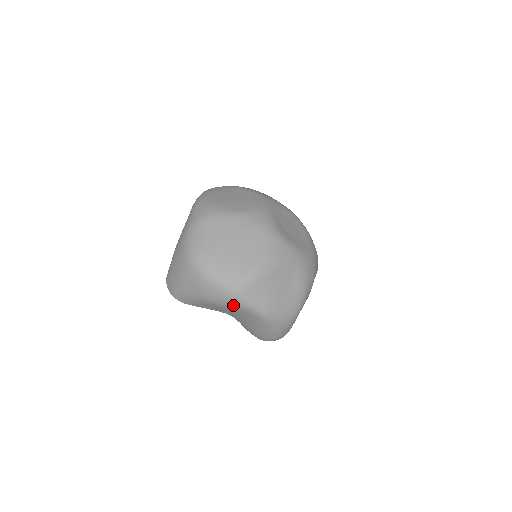
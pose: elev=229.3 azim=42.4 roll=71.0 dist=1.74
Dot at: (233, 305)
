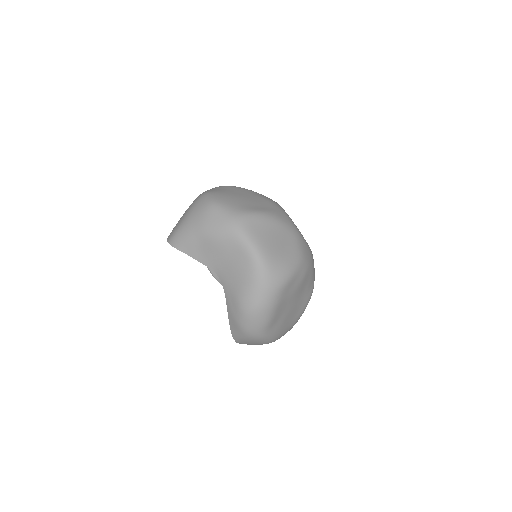
Dot at: (228, 235)
